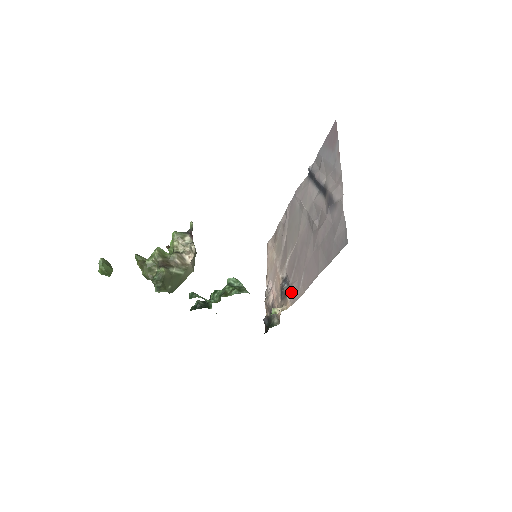
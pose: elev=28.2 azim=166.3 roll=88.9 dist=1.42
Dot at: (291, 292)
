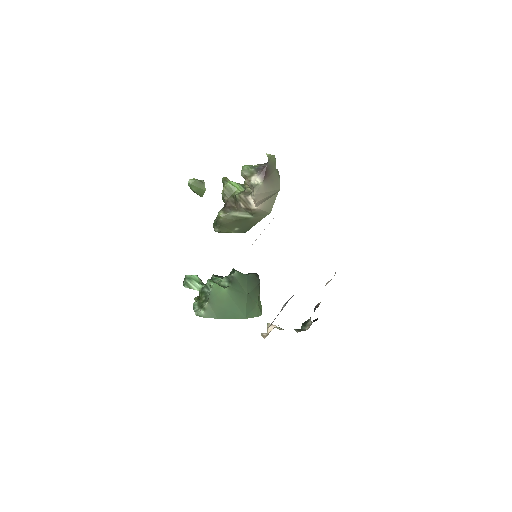
Dot at: occluded
